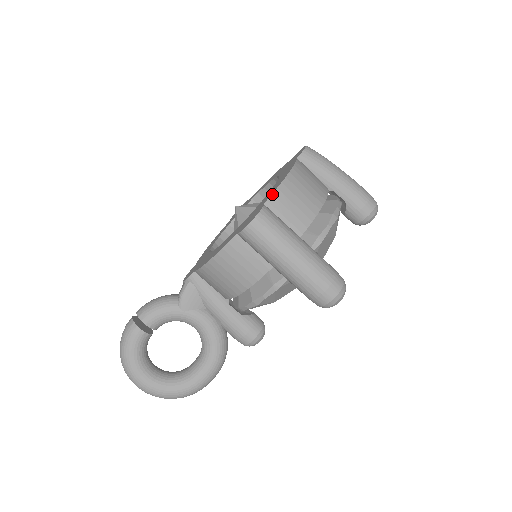
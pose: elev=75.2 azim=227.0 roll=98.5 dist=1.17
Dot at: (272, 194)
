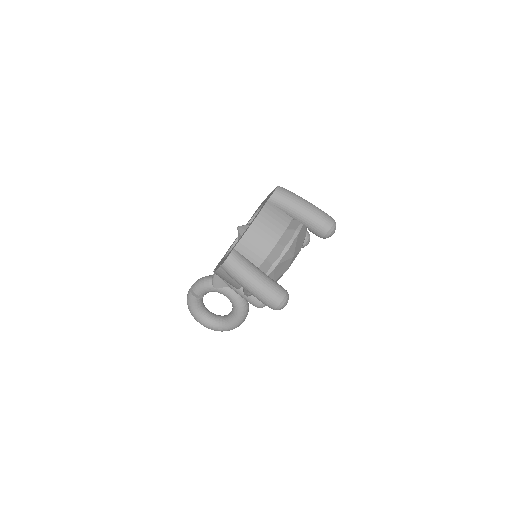
Dot at: (238, 242)
